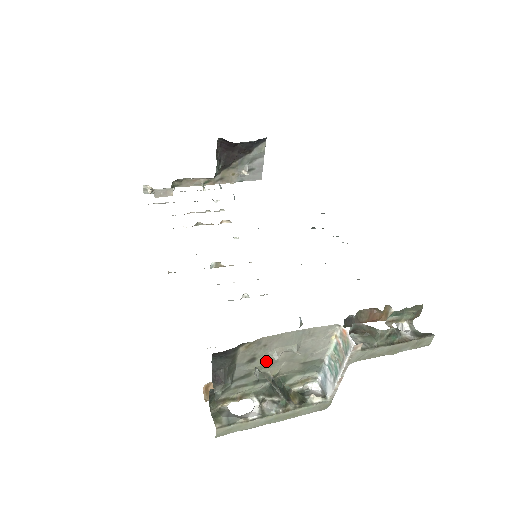
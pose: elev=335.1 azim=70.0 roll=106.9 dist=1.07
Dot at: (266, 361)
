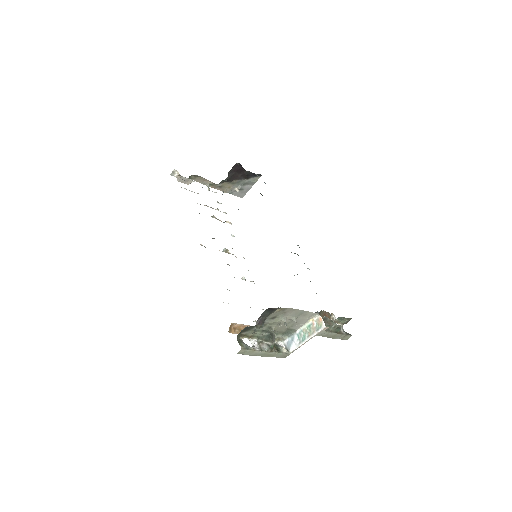
Dot at: (279, 321)
